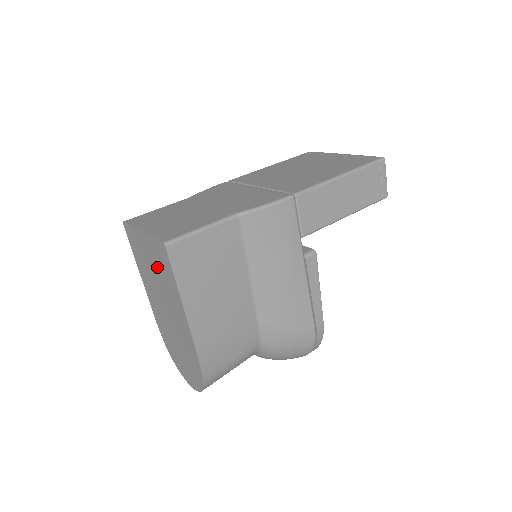
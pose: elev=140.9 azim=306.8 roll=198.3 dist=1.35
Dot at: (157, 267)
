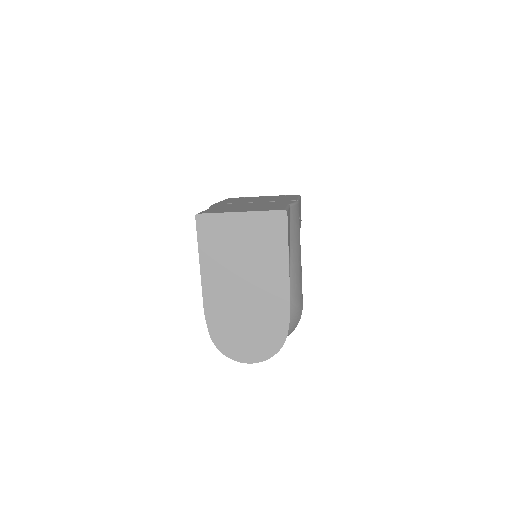
Dot at: (255, 240)
